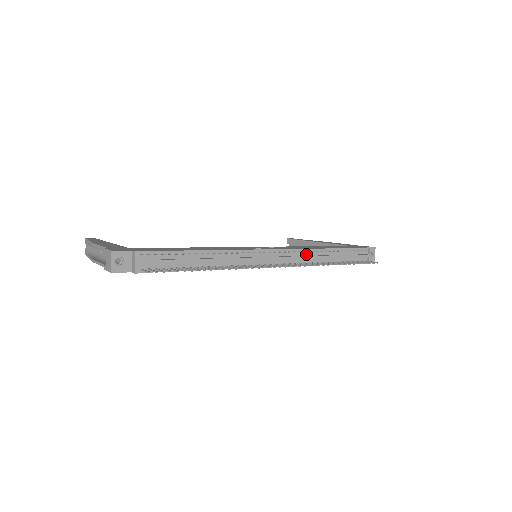
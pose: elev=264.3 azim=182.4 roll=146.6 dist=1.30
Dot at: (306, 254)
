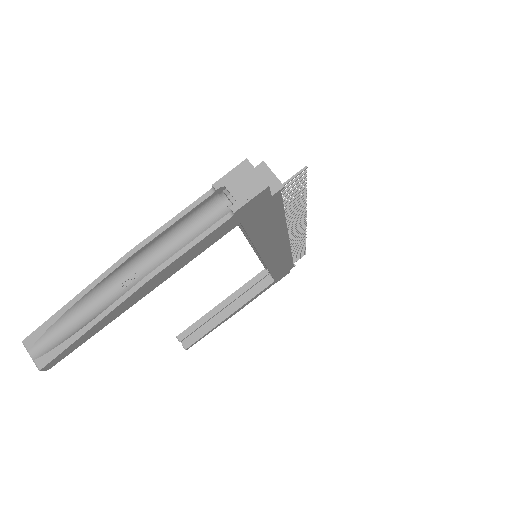
Dot at: occluded
